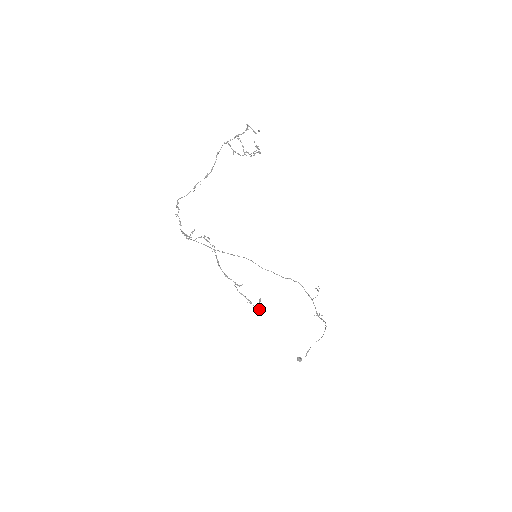
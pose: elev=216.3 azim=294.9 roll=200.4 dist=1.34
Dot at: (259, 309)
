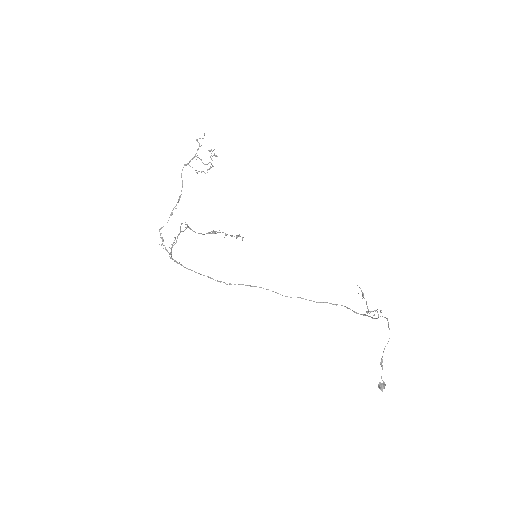
Dot at: (237, 235)
